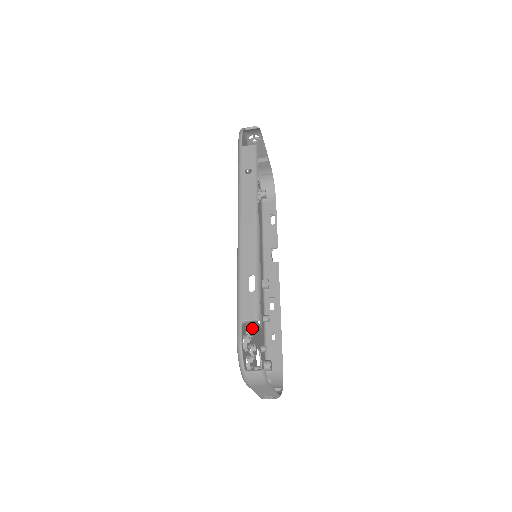
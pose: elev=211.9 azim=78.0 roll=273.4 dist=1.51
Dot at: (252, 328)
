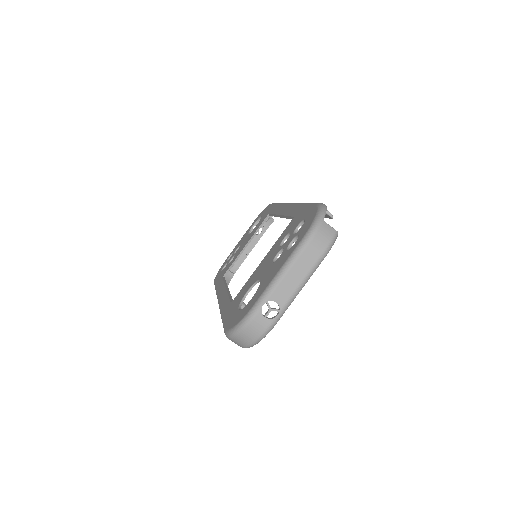
Dot at: occluded
